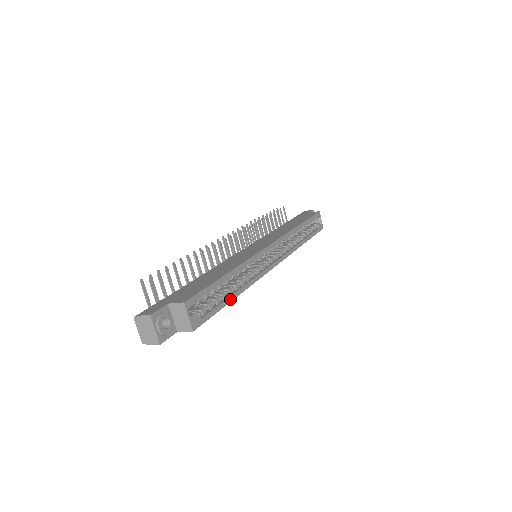
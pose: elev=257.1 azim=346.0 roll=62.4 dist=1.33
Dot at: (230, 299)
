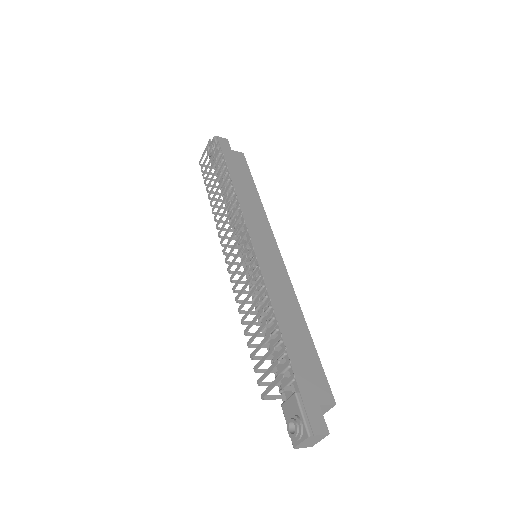
Dot at: occluded
